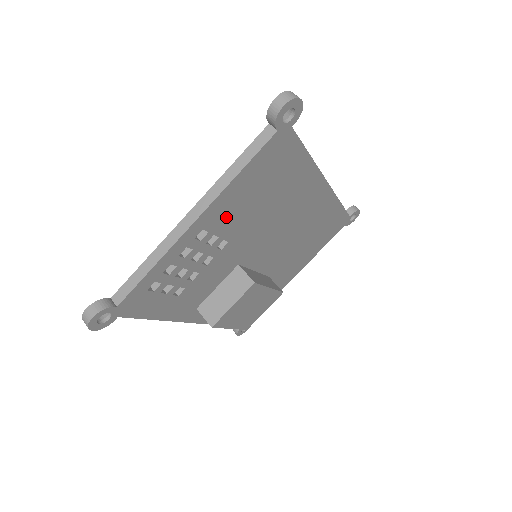
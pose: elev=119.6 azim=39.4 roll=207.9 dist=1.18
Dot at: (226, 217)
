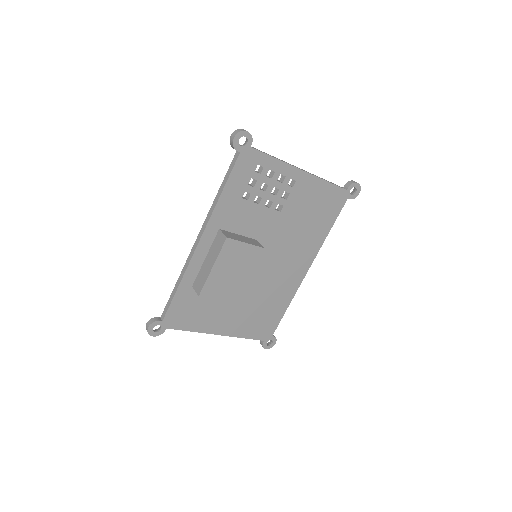
Dot at: (301, 194)
